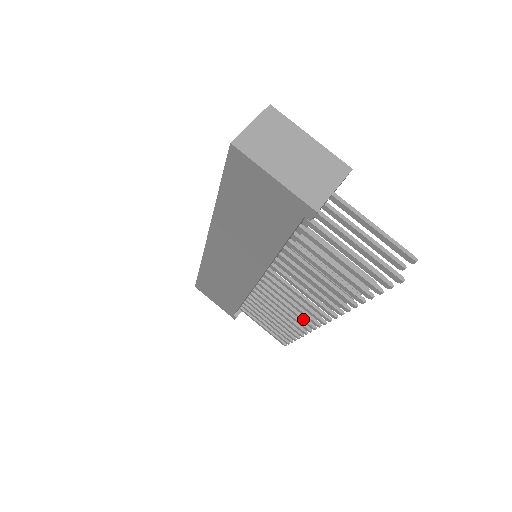
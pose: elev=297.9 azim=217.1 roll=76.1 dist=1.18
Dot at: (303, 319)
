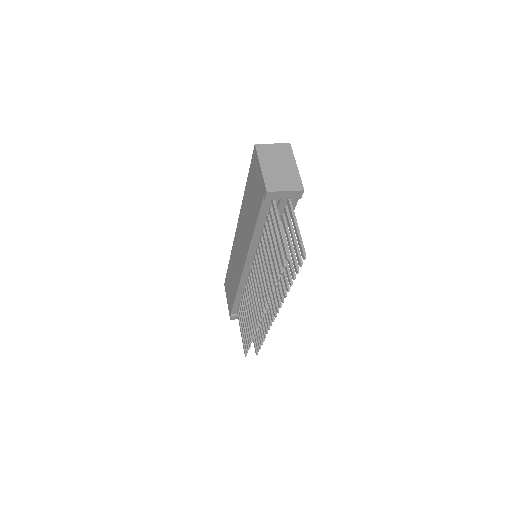
Dot at: (256, 315)
